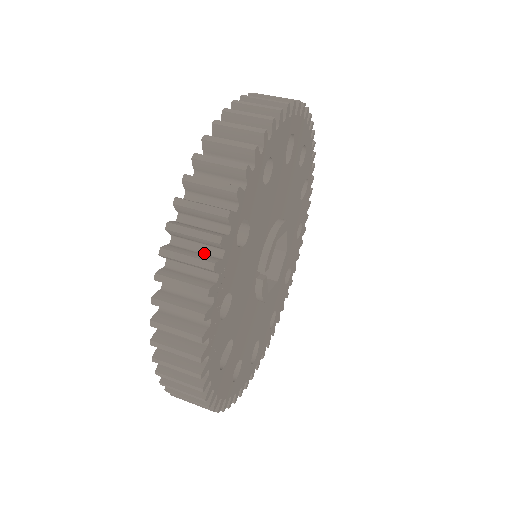
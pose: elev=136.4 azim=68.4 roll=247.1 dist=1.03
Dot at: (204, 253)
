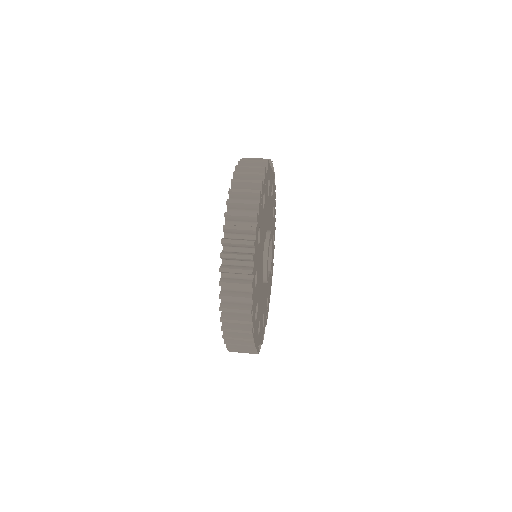
Dot at: occluded
